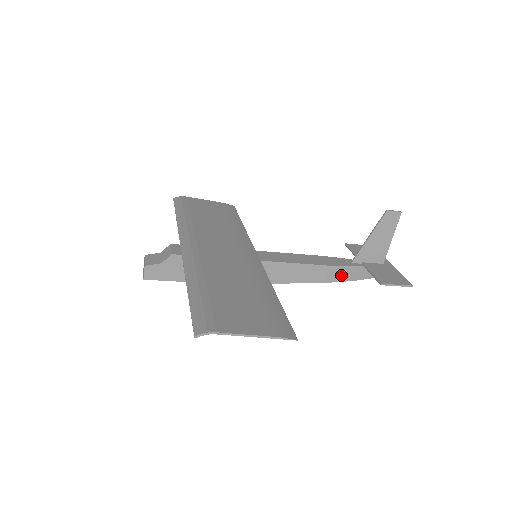
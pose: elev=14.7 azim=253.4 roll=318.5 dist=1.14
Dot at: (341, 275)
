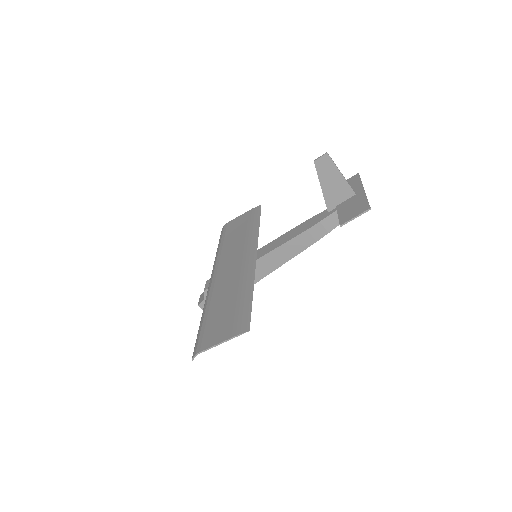
Dot at: (324, 228)
